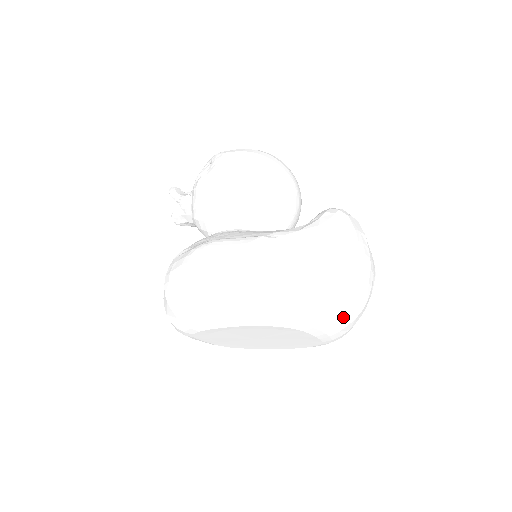
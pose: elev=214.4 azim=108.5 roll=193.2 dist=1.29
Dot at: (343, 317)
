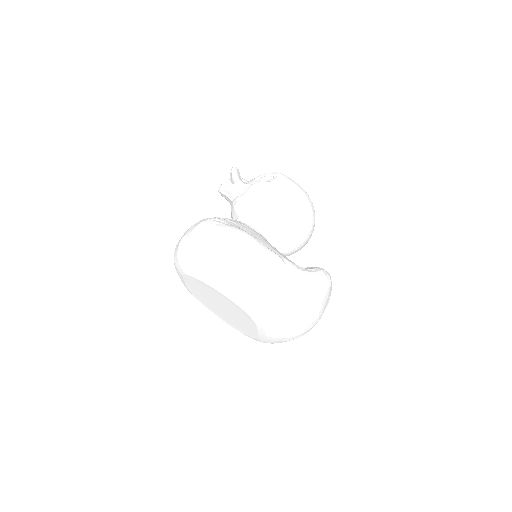
Dot at: (284, 335)
